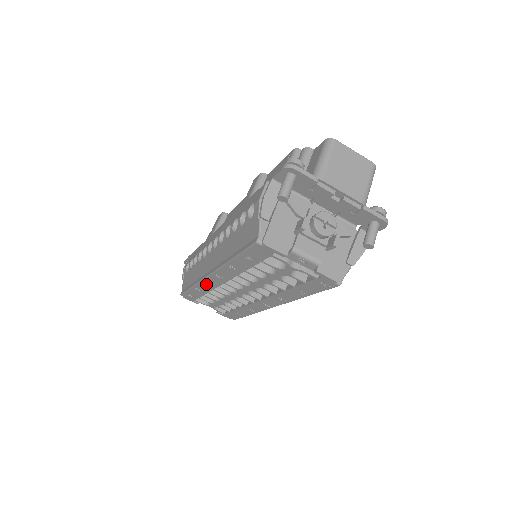
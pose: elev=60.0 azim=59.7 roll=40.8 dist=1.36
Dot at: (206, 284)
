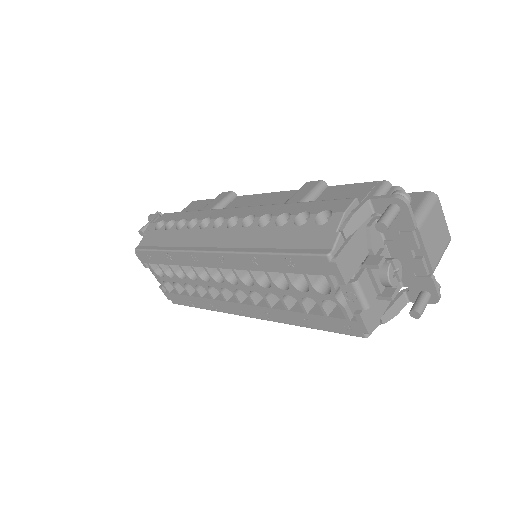
Dot at: (190, 257)
